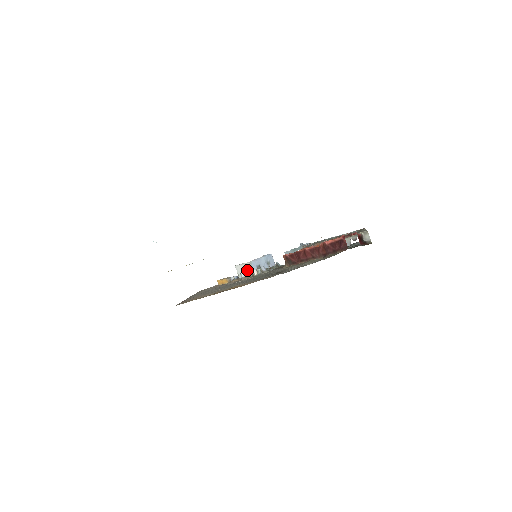
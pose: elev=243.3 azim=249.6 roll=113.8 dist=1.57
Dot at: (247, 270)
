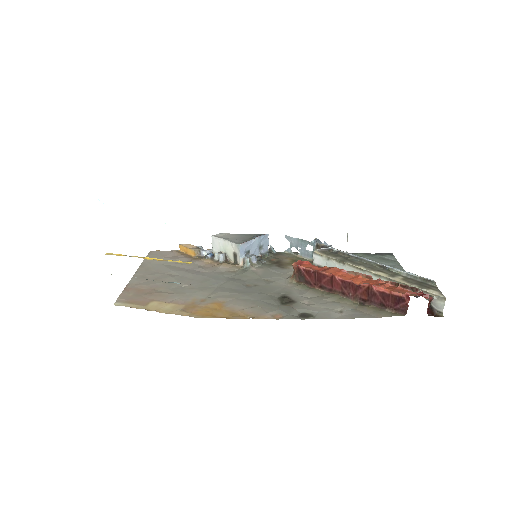
Dot at: (229, 252)
